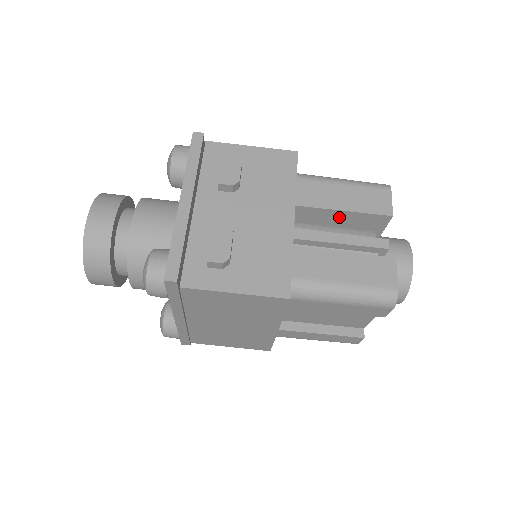
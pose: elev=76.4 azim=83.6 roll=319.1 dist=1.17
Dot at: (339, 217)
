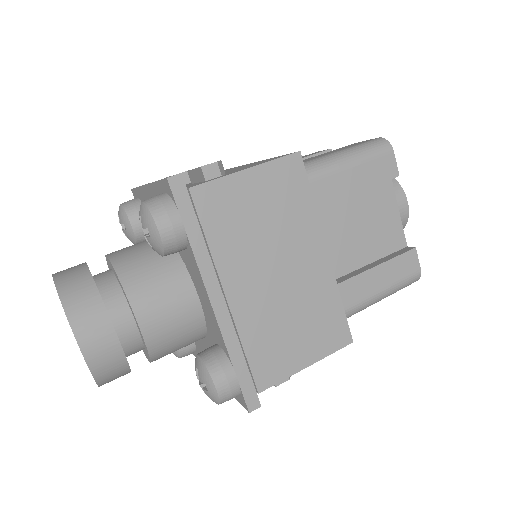
Dot at: occluded
